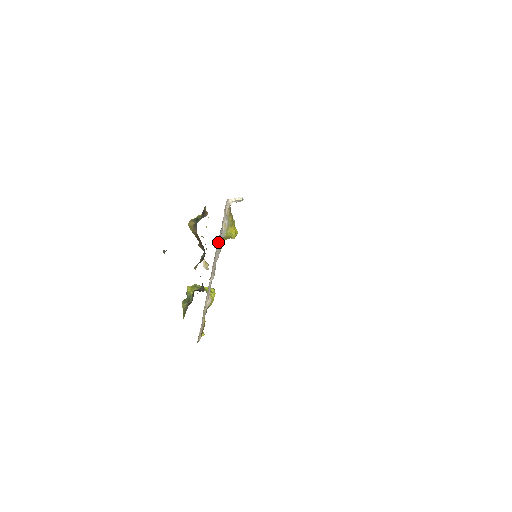
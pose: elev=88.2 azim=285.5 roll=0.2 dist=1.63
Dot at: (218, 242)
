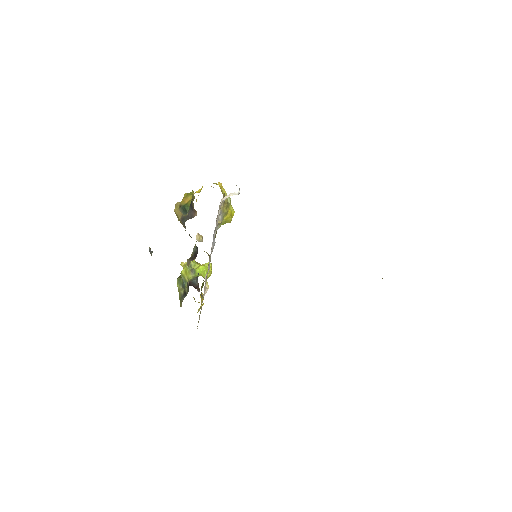
Dot at: occluded
